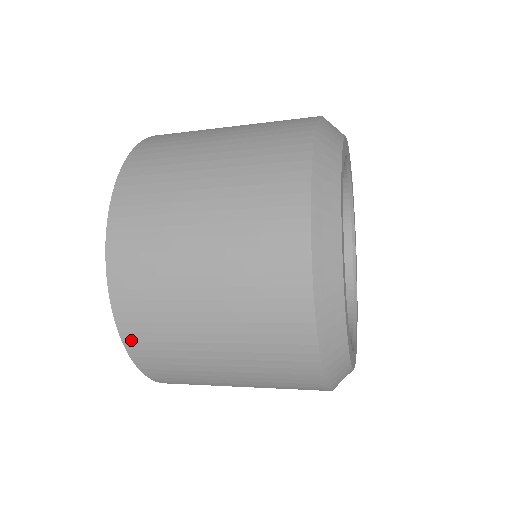
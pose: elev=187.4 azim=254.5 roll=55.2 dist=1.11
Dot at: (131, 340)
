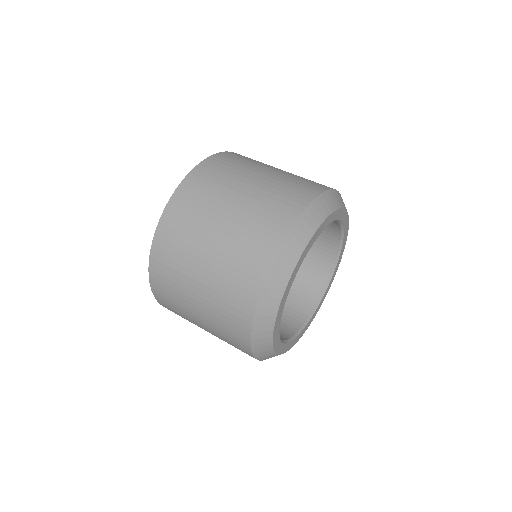
Dot at: occluded
